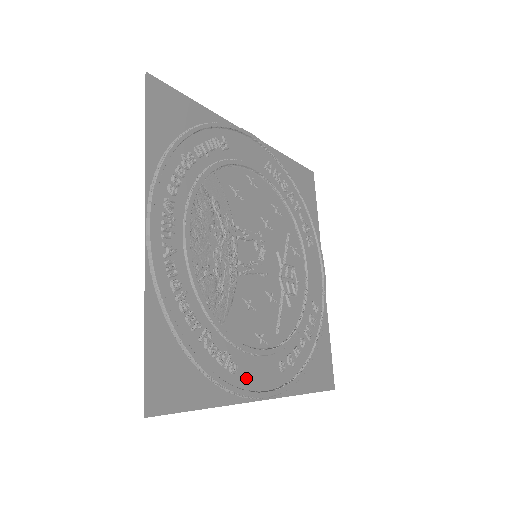
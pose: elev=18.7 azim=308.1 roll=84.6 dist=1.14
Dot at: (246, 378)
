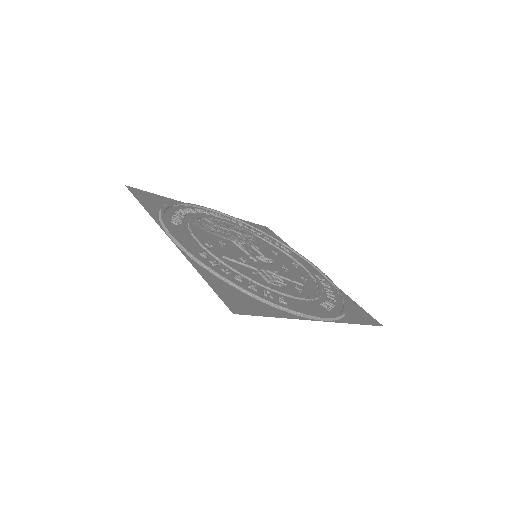
Dot at: (175, 229)
